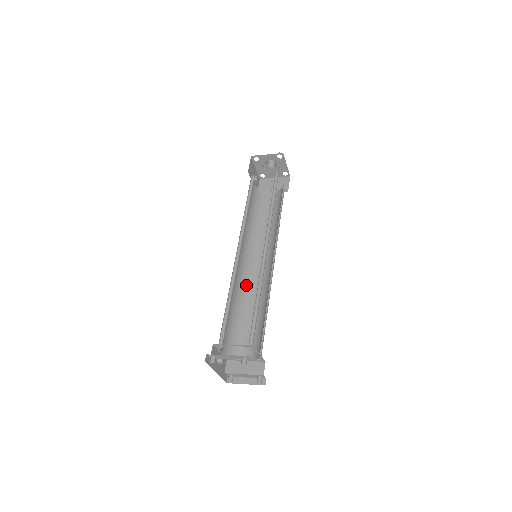
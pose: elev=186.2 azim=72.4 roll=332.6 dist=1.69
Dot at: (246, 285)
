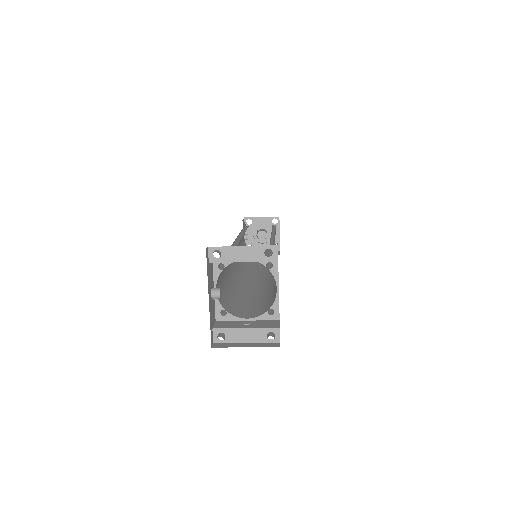
Dot at: (241, 281)
